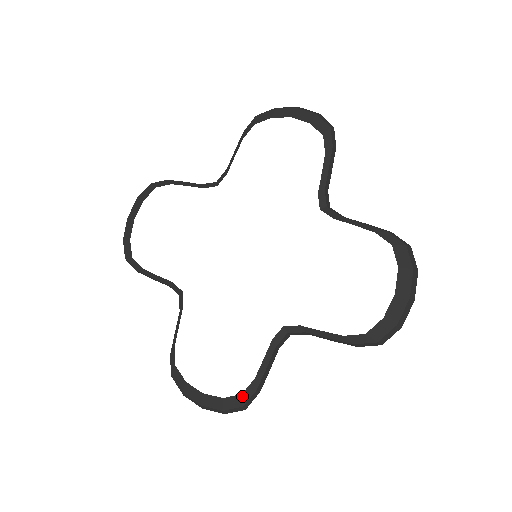
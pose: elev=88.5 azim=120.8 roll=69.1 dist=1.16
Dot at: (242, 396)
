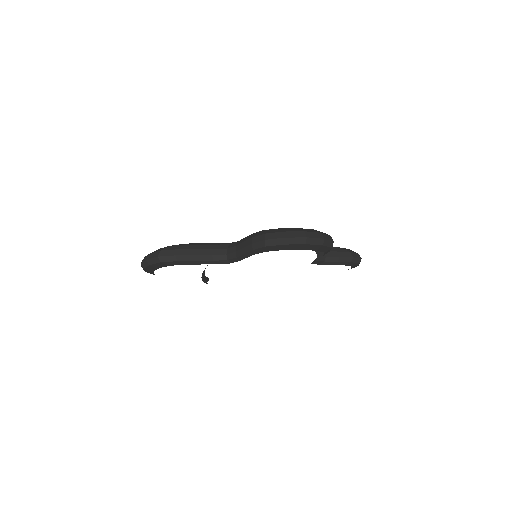
Dot at: occluded
